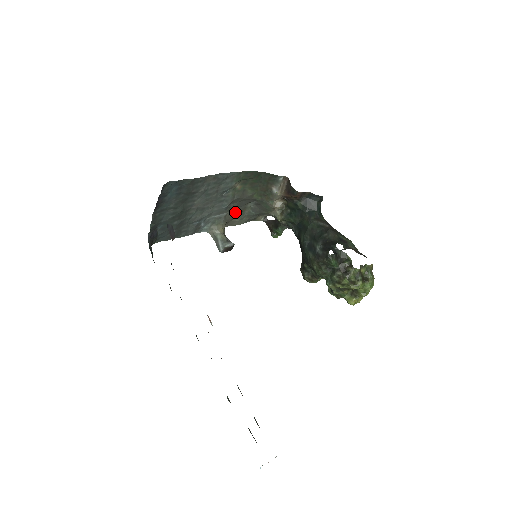
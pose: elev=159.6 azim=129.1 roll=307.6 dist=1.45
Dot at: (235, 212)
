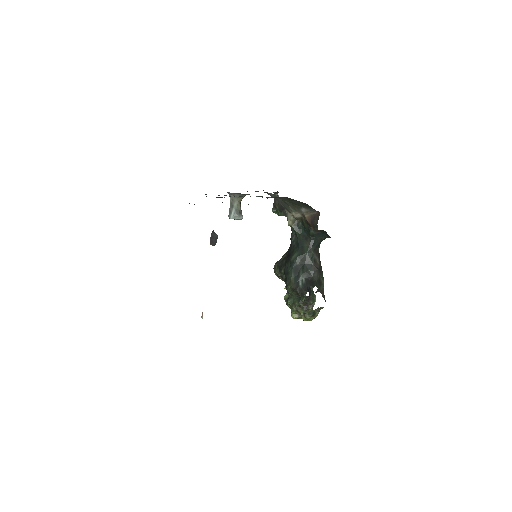
Dot at: occluded
